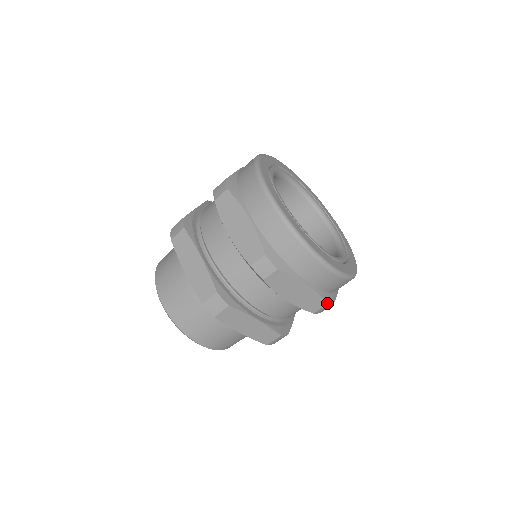
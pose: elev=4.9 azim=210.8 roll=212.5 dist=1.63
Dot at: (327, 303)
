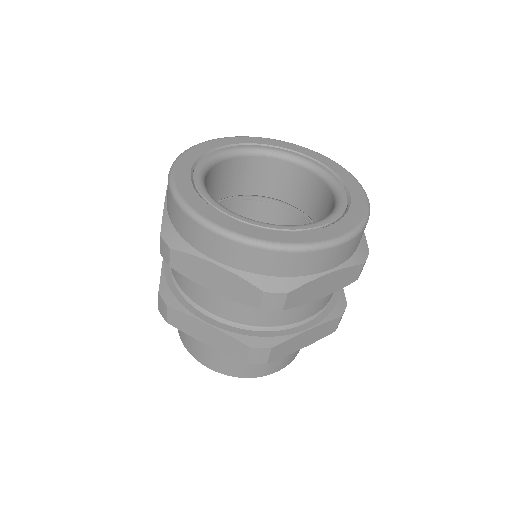
Dot at: (263, 290)
